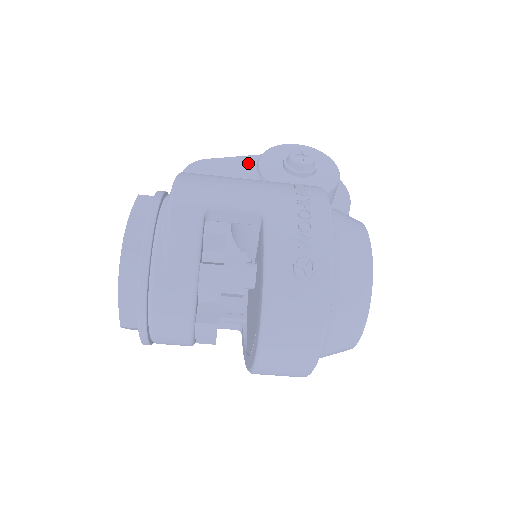
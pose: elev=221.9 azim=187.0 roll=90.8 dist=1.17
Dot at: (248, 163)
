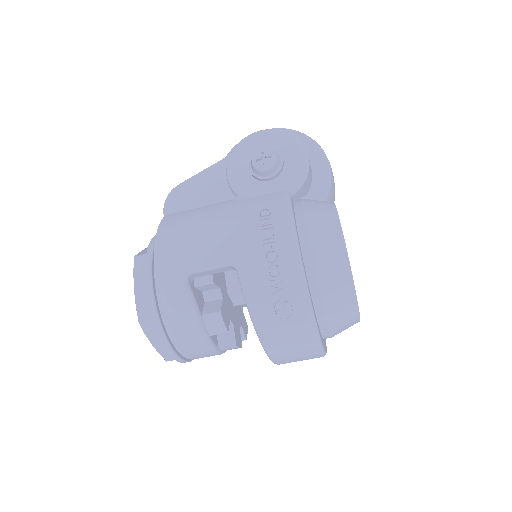
Dot at: (218, 175)
